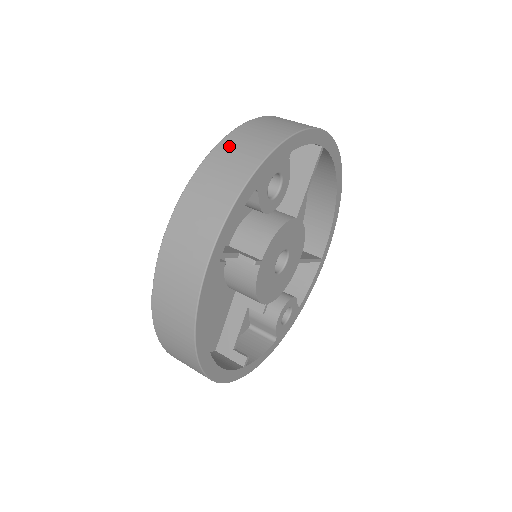
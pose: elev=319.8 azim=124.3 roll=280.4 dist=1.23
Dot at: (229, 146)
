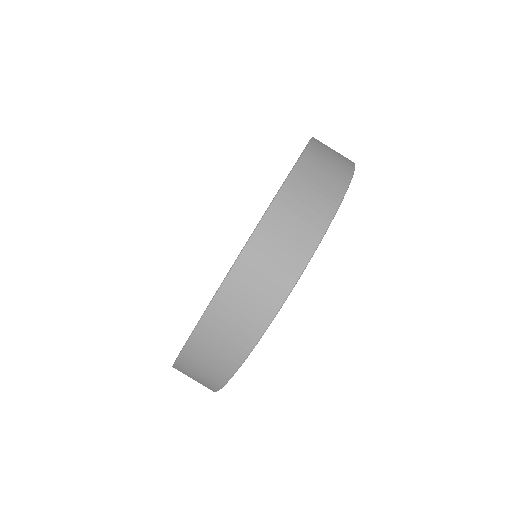
Dot at: (220, 315)
